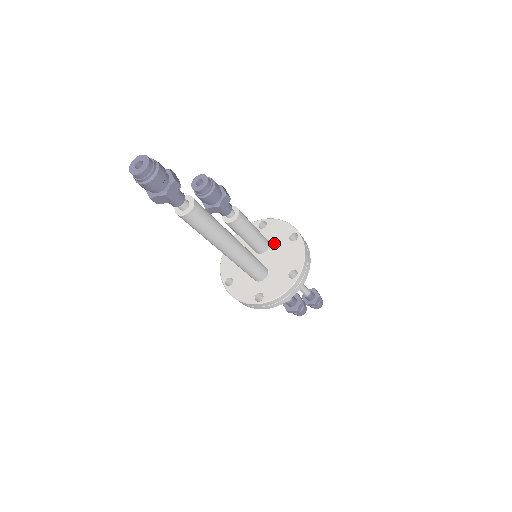
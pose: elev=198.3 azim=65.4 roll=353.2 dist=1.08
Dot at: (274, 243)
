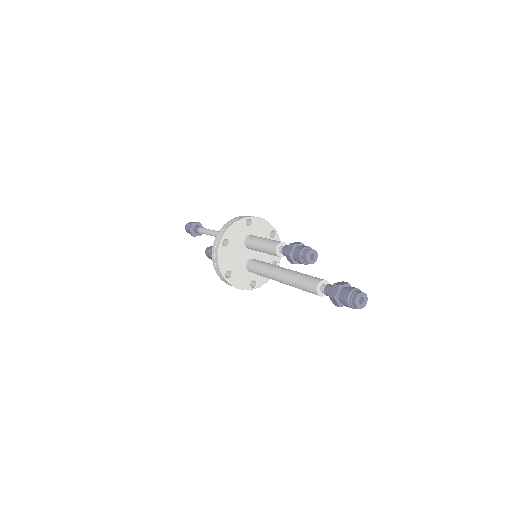
Dot at: occluded
